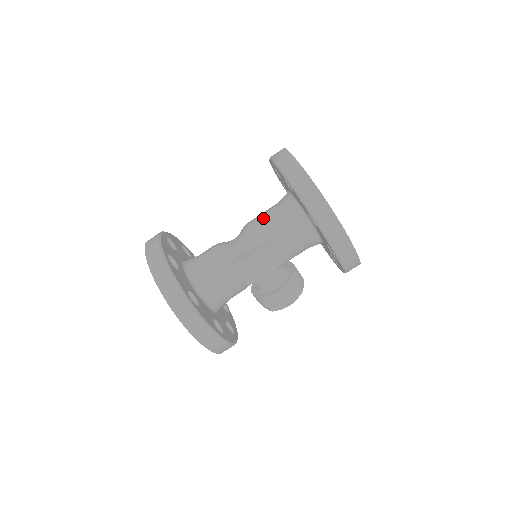
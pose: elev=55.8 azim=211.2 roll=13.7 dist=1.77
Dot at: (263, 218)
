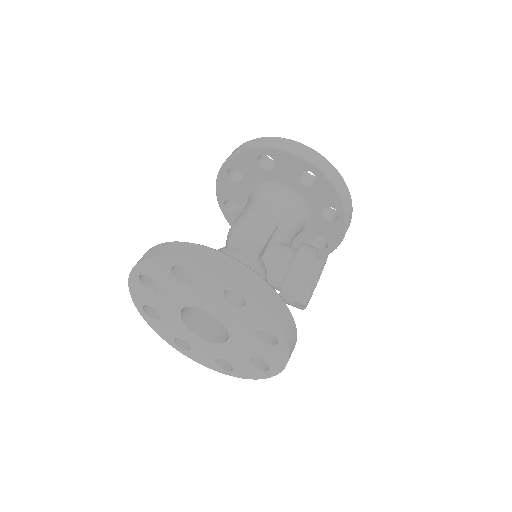
Dot at: occluded
